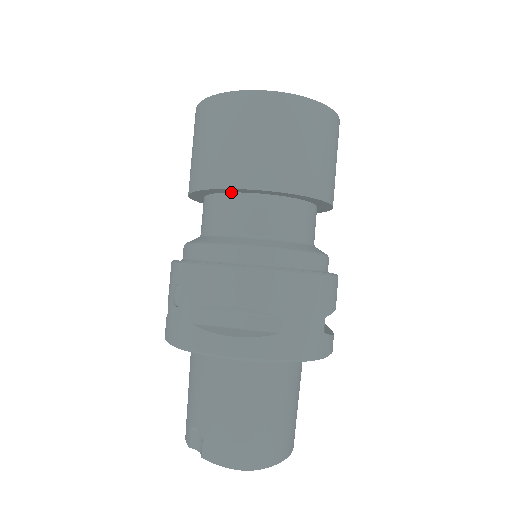
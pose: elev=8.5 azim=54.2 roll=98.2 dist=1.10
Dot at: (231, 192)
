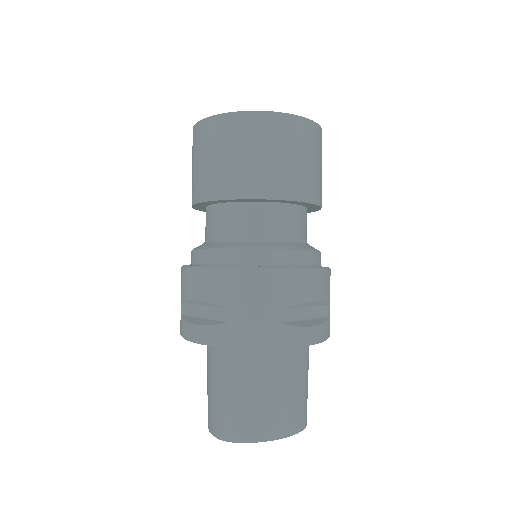
Dot at: (208, 205)
